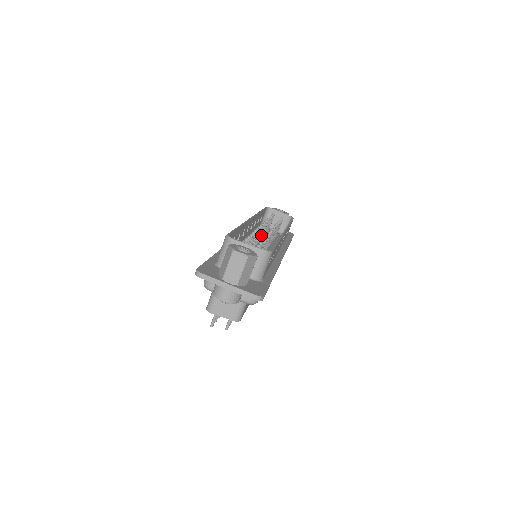
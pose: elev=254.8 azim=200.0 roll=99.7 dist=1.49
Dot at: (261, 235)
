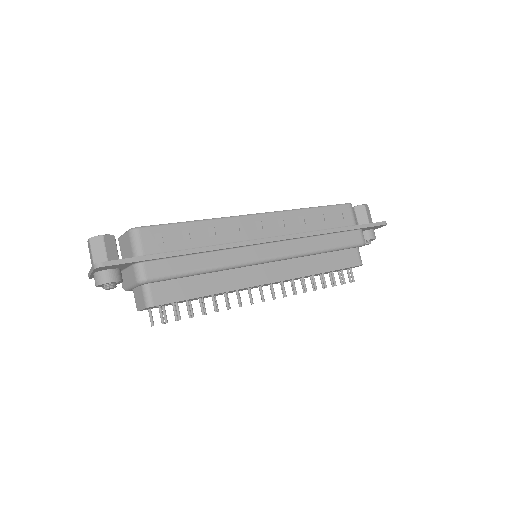
Dot at: occluded
